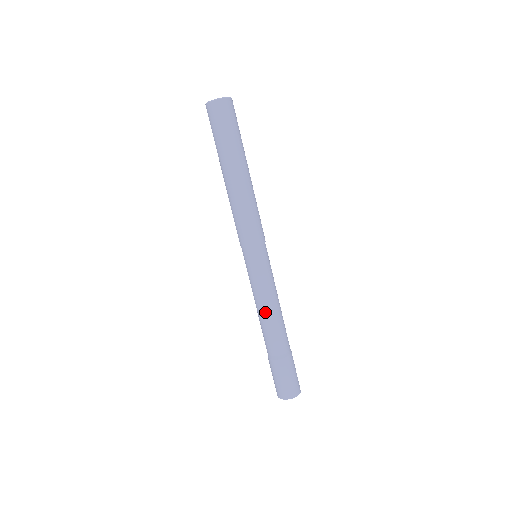
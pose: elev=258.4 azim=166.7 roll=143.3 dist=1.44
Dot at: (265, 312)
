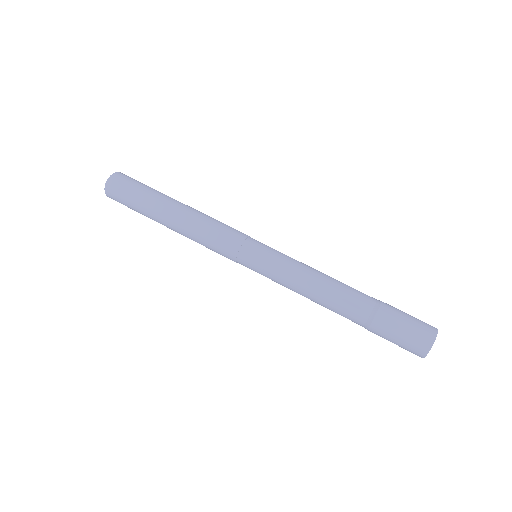
Dot at: (311, 290)
